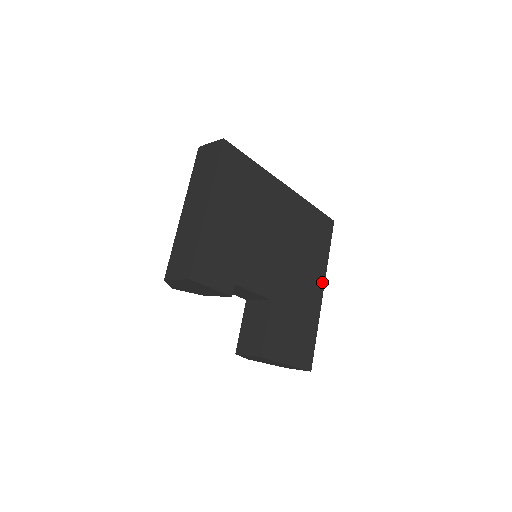
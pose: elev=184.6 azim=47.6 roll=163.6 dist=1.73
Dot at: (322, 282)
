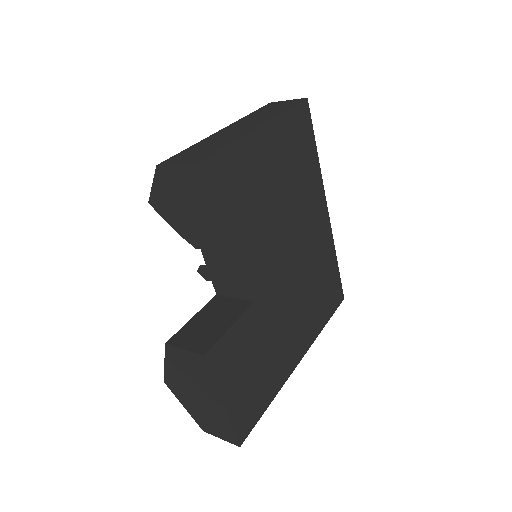
Dot at: (305, 348)
